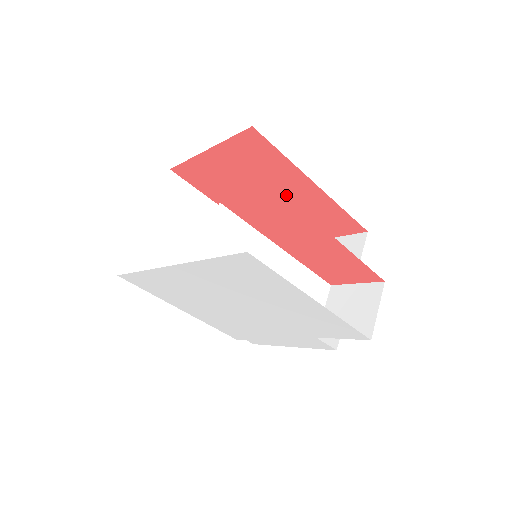
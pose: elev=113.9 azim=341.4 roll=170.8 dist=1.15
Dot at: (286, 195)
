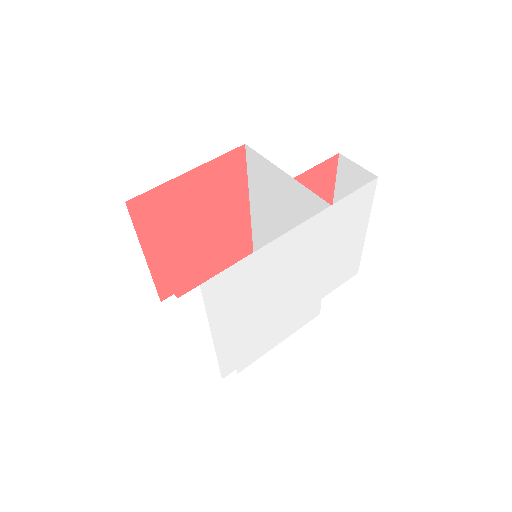
Dot at: (220, 222)
